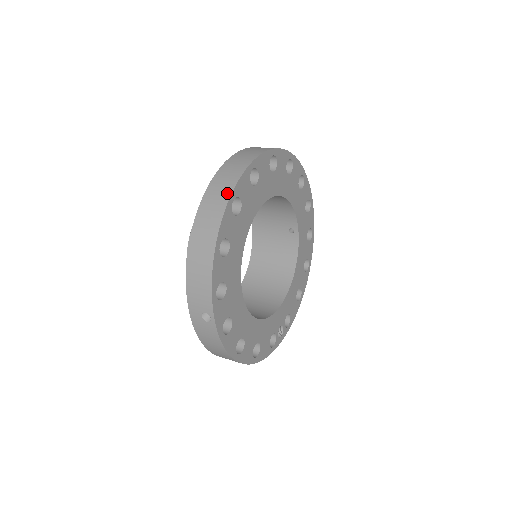
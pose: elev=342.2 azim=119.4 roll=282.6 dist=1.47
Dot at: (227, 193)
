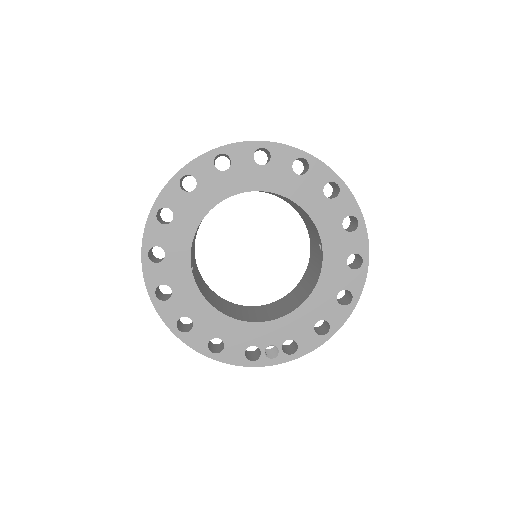
Dot at: (180, 169)
